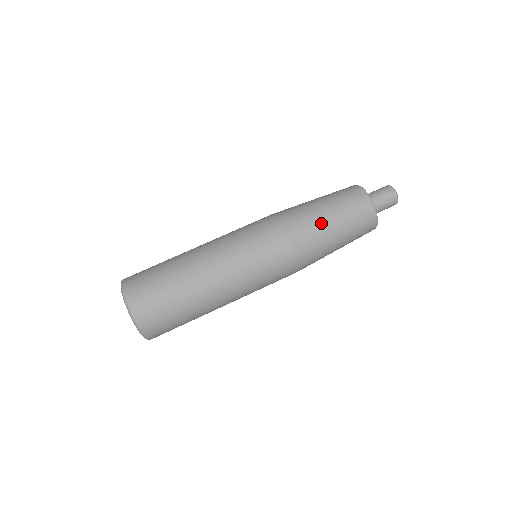
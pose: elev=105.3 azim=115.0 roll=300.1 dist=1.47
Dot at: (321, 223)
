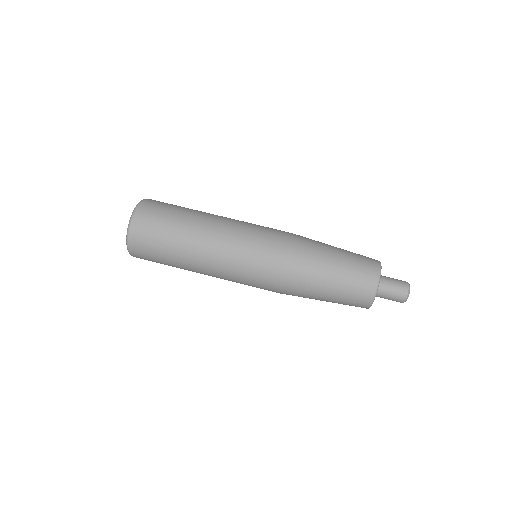
Dot at: (326, 245)
